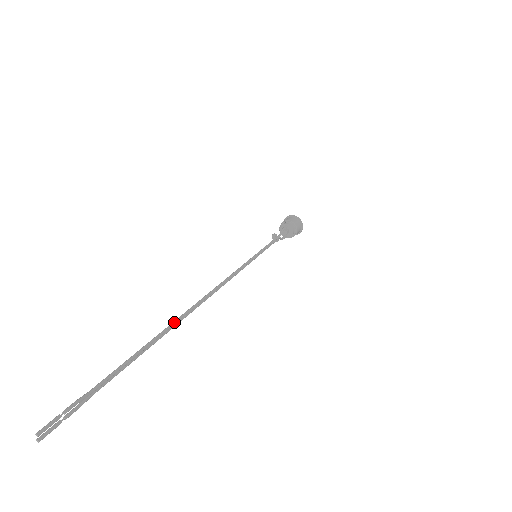
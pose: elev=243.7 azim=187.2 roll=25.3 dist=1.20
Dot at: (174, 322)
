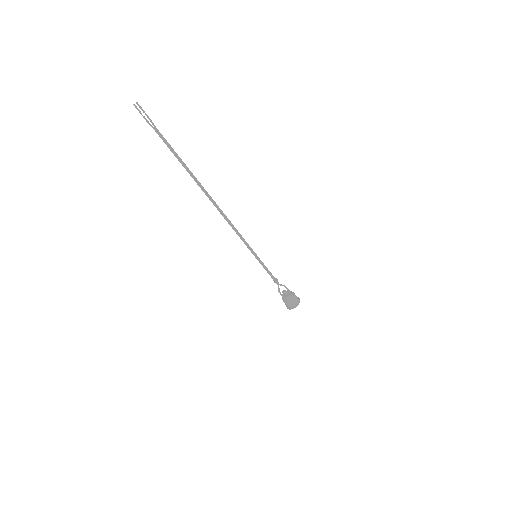
Dot at: occluded
